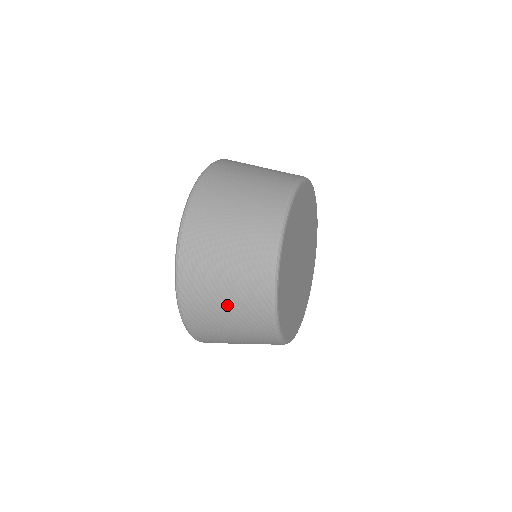
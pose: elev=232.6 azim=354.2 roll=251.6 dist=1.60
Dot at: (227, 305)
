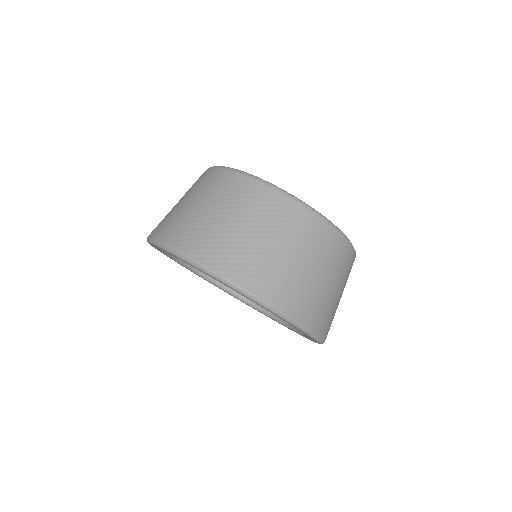
Dot at: (234, 220)
